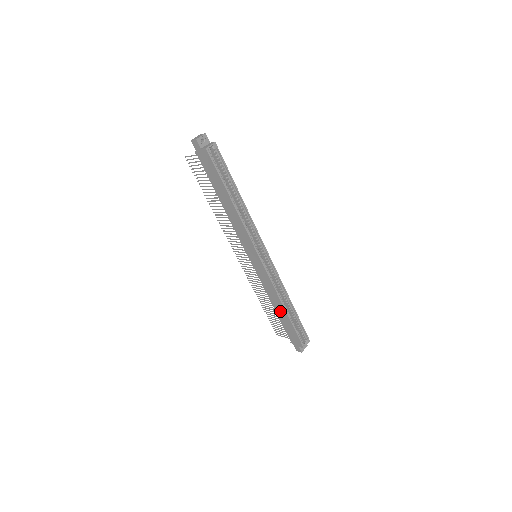
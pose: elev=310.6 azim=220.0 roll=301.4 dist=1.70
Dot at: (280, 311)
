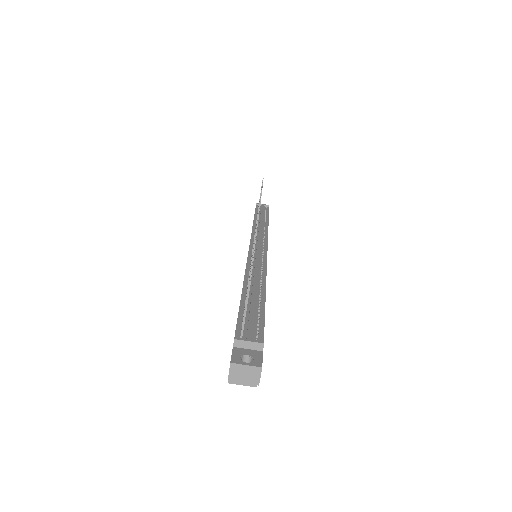
Dot at: occluded
